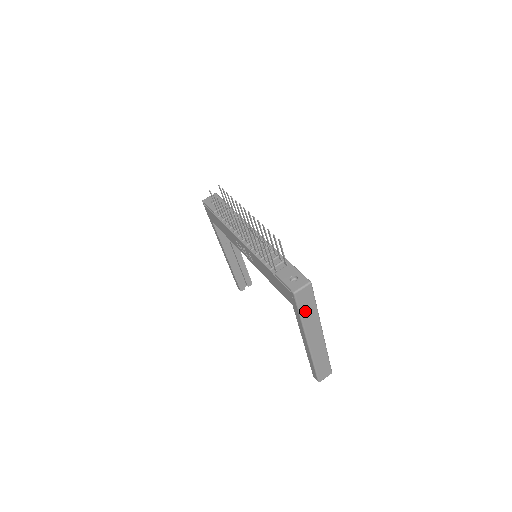
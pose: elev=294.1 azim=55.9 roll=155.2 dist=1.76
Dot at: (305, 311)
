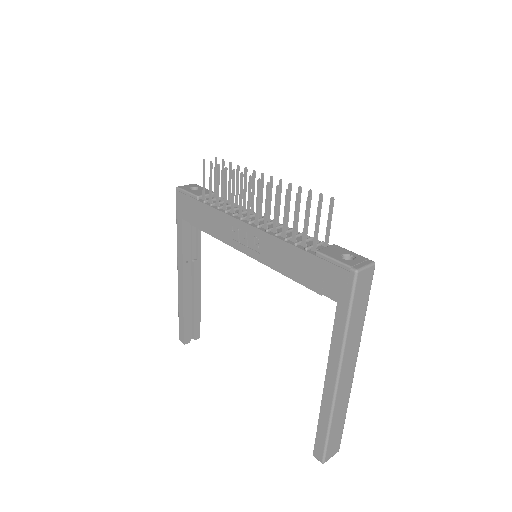
Dot at: (355, 313)
